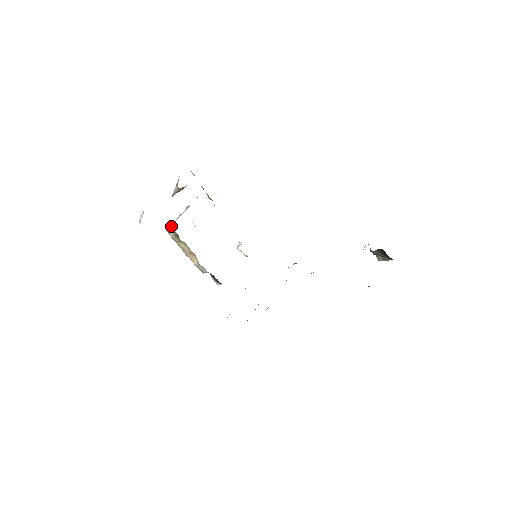
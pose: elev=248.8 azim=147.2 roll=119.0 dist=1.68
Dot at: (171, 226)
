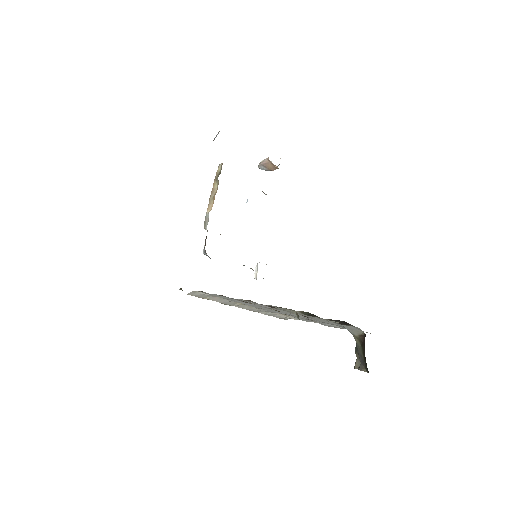
Dot at: occluded
